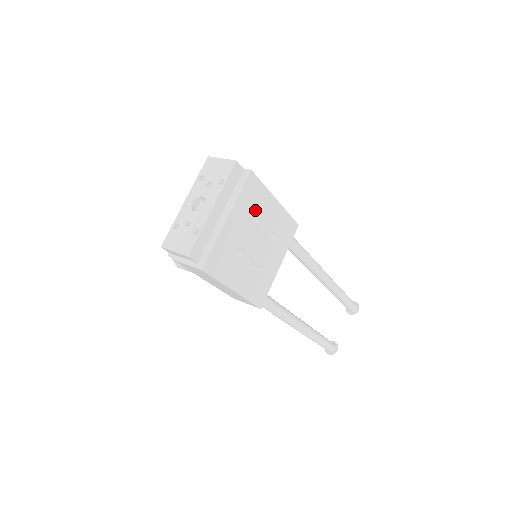
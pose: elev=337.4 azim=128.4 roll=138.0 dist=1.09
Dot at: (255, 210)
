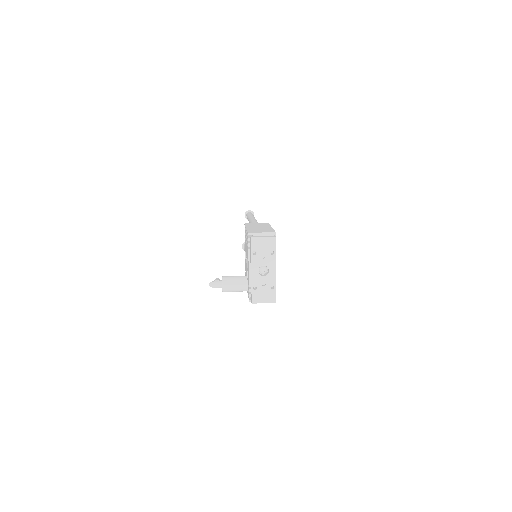
Dot at: occluded
